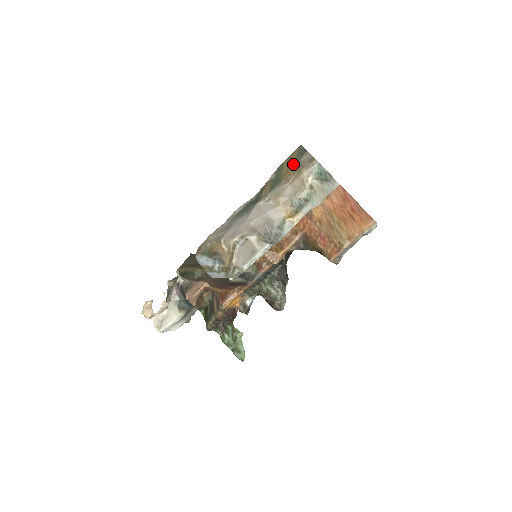
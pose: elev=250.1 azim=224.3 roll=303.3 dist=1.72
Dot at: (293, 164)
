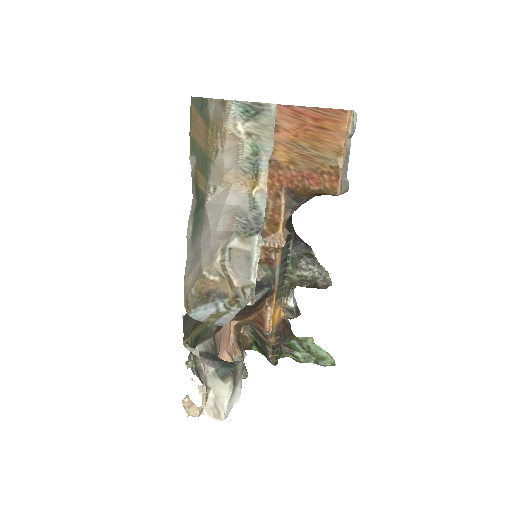
Dot at: (205, 127)
